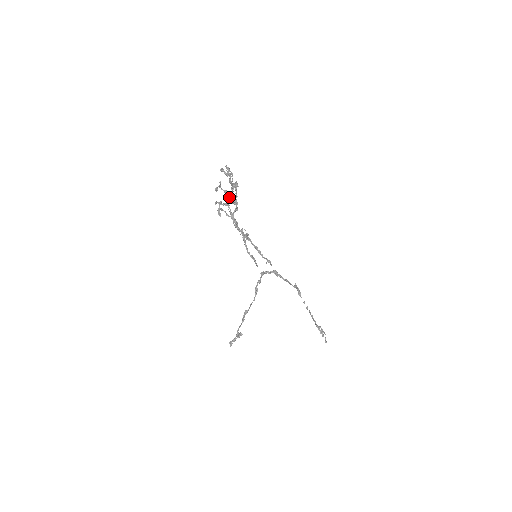
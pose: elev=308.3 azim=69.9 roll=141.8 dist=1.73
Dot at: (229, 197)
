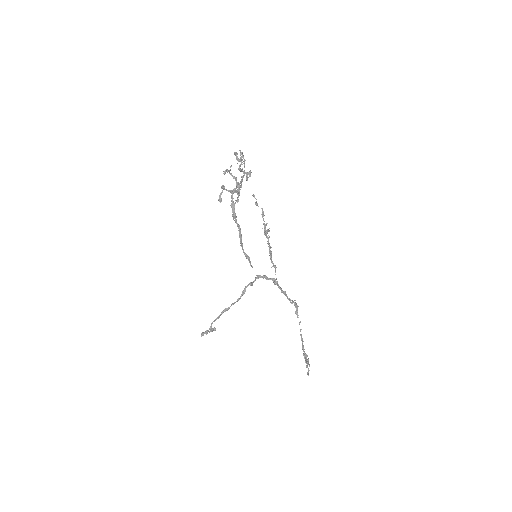
Dot at: (236, 185)
